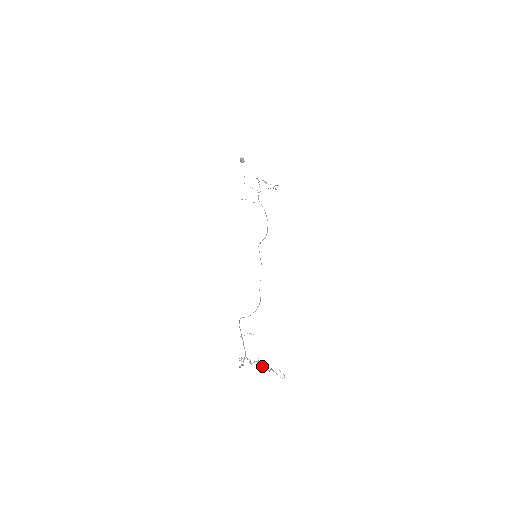
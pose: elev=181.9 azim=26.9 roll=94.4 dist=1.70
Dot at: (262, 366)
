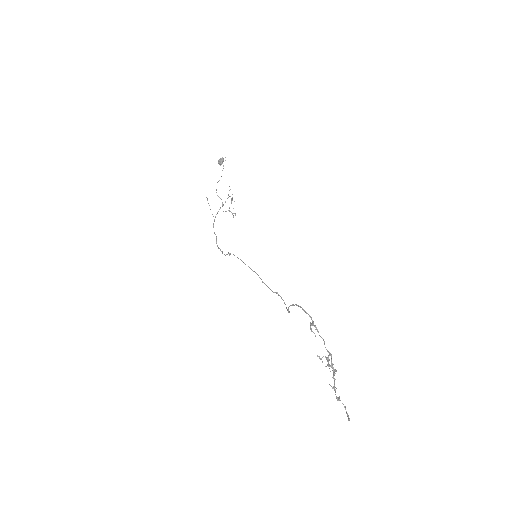
Dot at: (333, 386)
